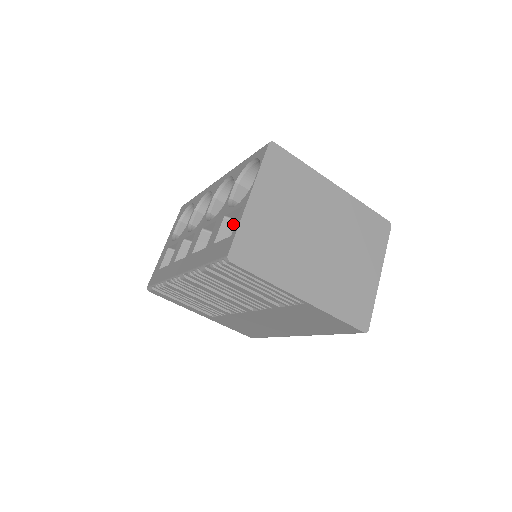
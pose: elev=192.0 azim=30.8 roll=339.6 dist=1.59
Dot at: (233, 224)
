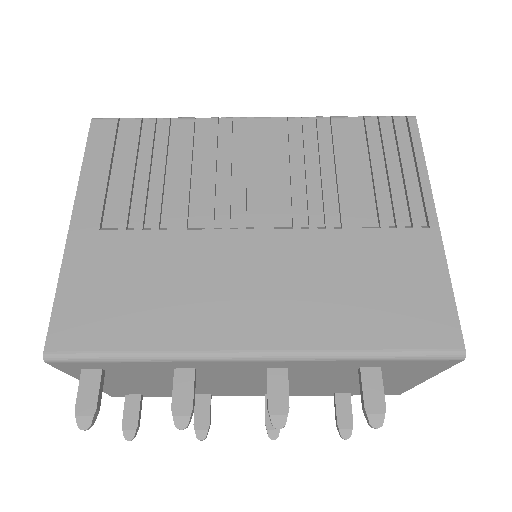
Dot at: occluded
